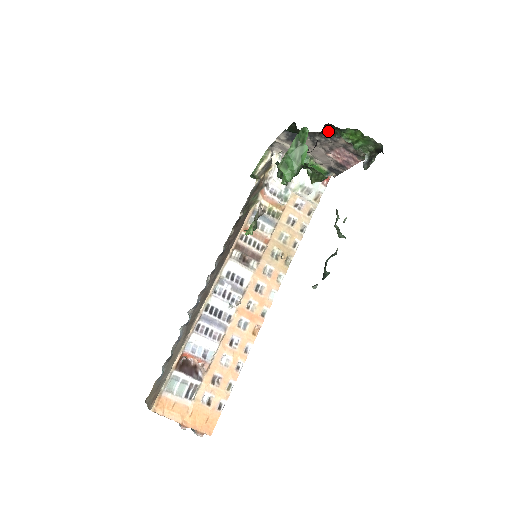
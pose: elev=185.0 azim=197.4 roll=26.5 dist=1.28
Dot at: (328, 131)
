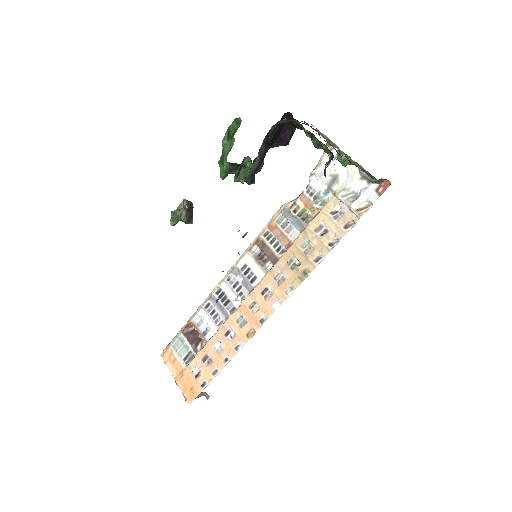
Dot at: occluded
